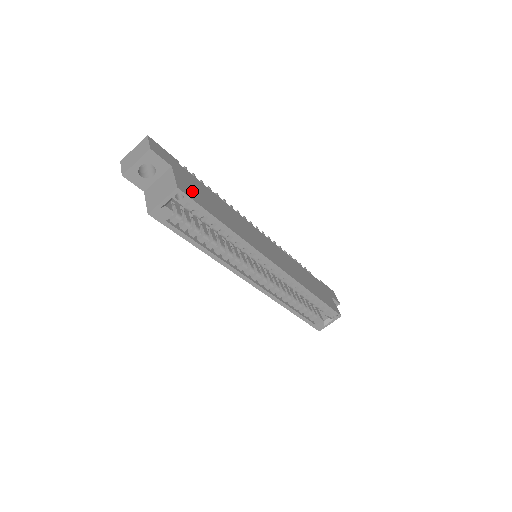
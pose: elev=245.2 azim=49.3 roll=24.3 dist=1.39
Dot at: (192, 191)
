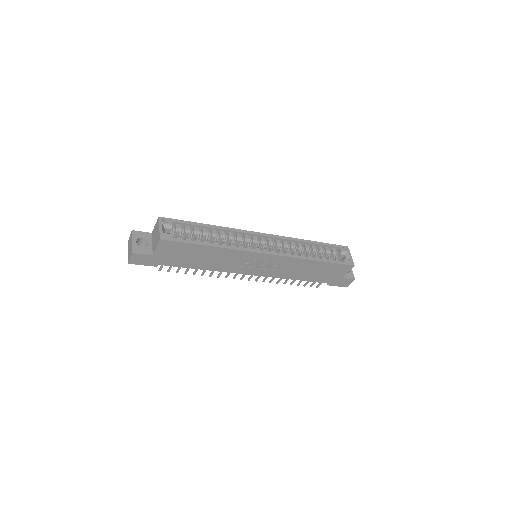
Dot at: occluded
